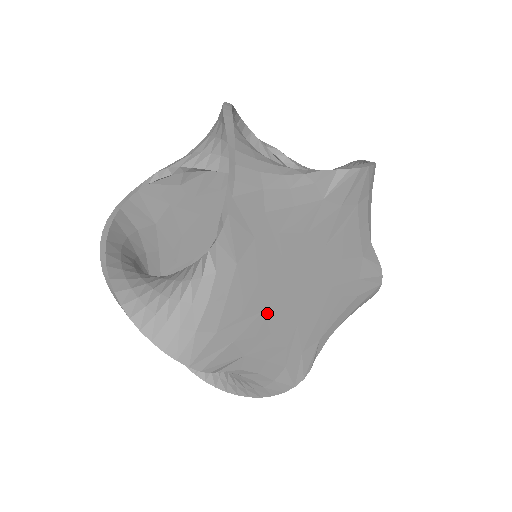
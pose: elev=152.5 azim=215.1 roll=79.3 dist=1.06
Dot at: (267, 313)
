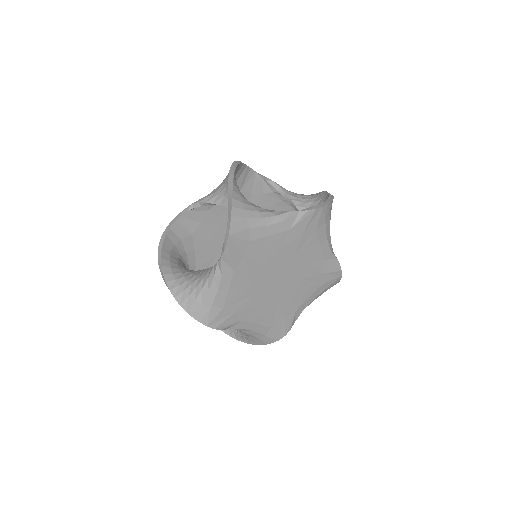
Dot at: (256, 296)
